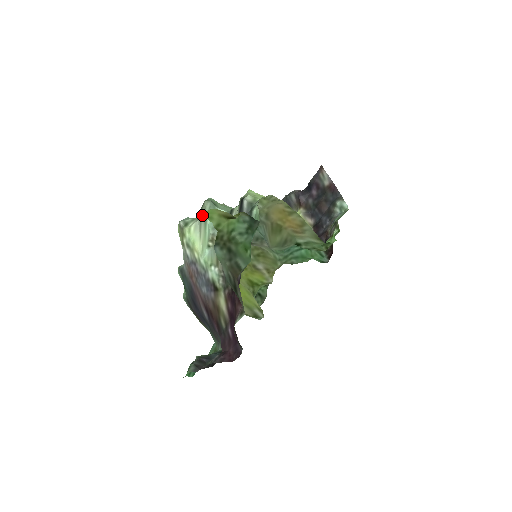
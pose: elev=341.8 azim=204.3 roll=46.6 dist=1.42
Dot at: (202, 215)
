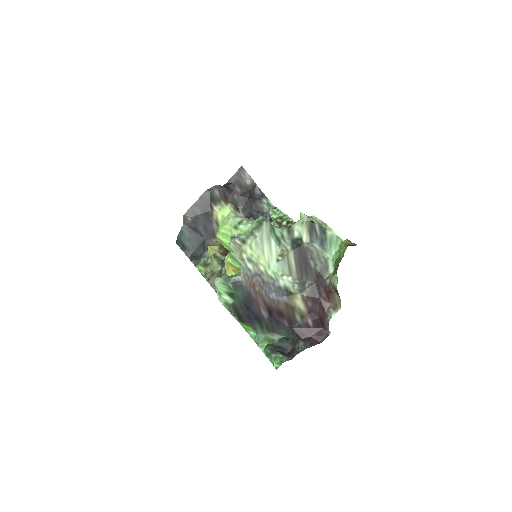
Dot at: (263, 233)
